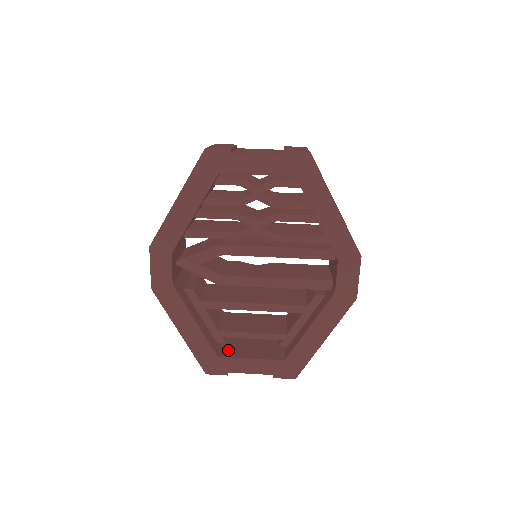
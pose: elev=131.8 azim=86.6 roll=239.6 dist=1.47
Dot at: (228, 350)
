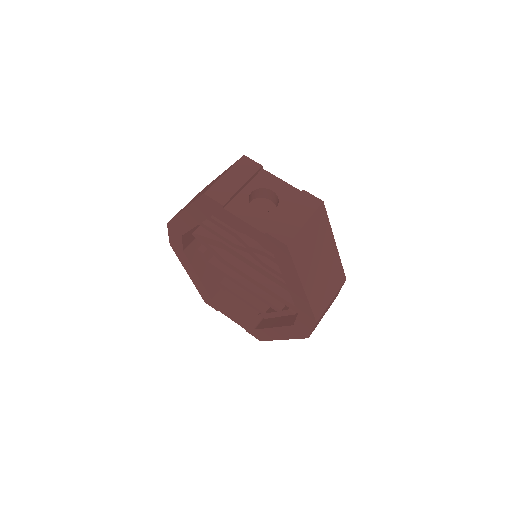
Dot at: (224, 296)
